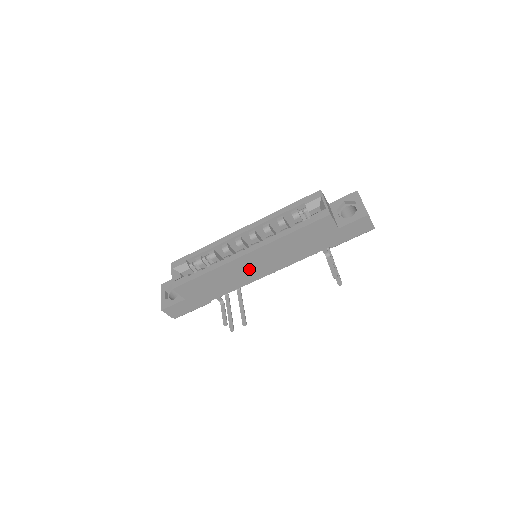
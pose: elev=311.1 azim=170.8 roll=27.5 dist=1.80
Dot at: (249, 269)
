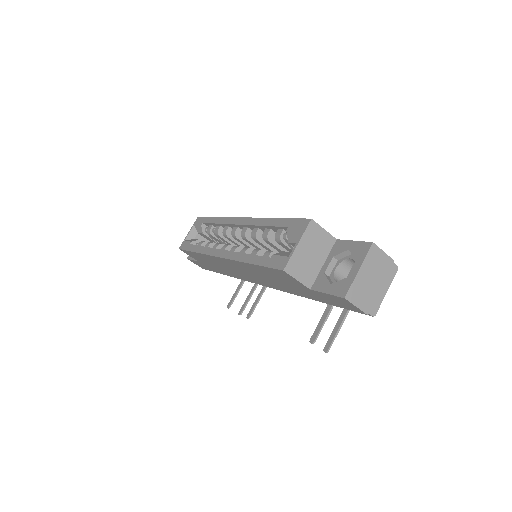
Dot at: (236, 270)
